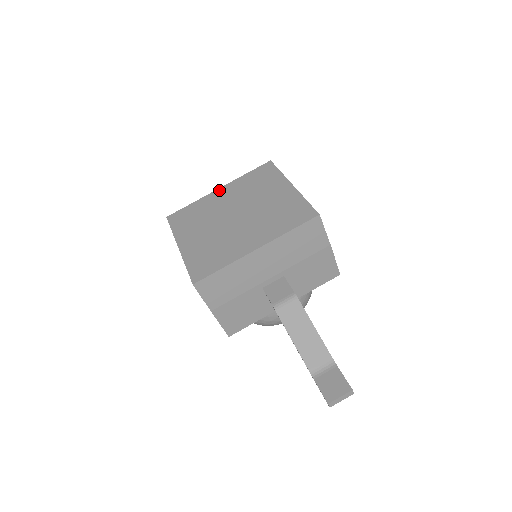
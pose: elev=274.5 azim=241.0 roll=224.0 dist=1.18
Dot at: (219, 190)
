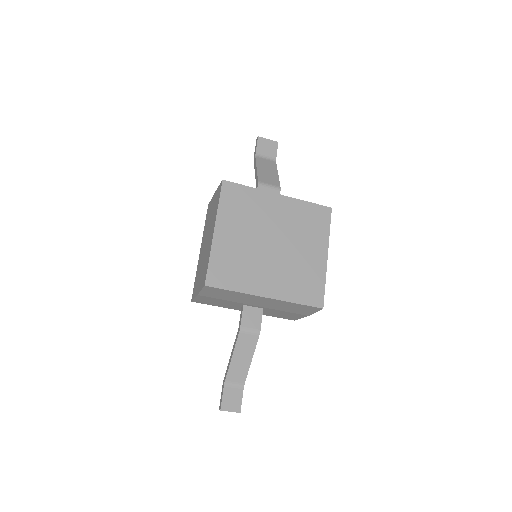
Dot at: (278, 197)
